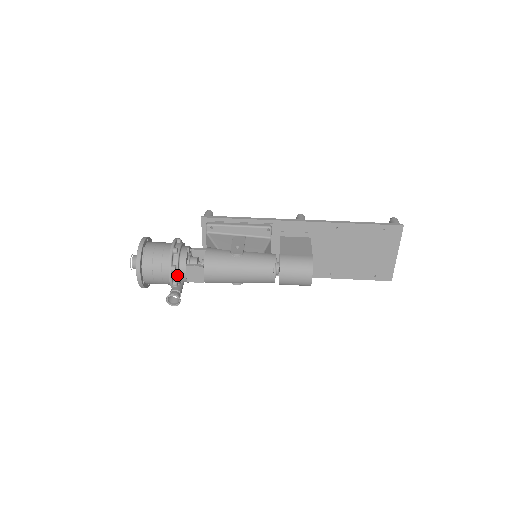
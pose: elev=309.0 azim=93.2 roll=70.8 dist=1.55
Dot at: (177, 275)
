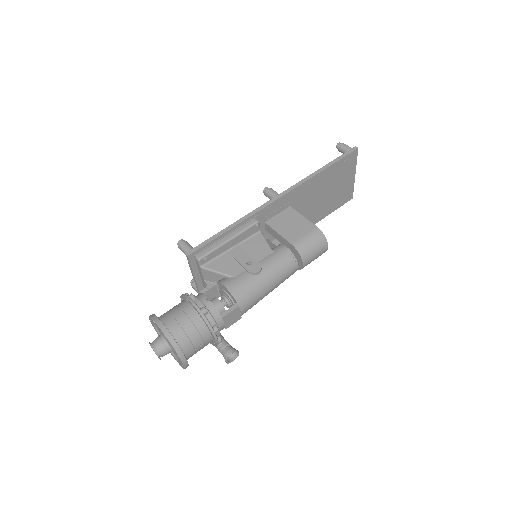
Dot at: (219, 332)
